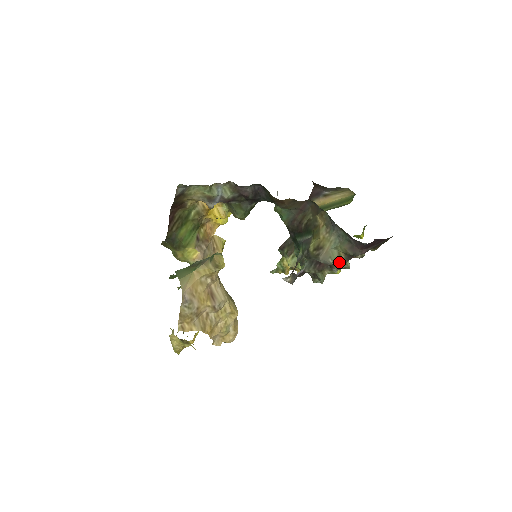
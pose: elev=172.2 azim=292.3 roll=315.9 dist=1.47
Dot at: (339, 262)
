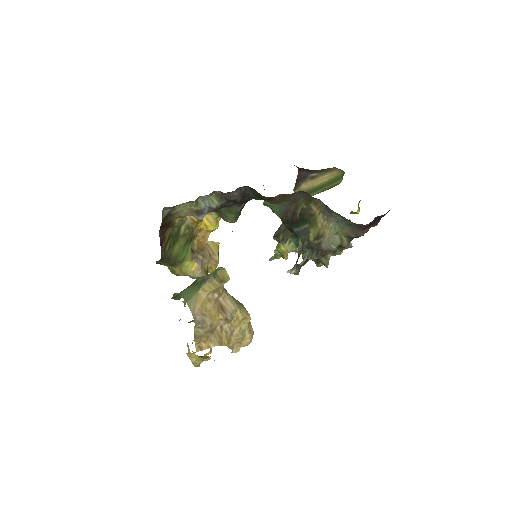
Dot at: (342, 245)
